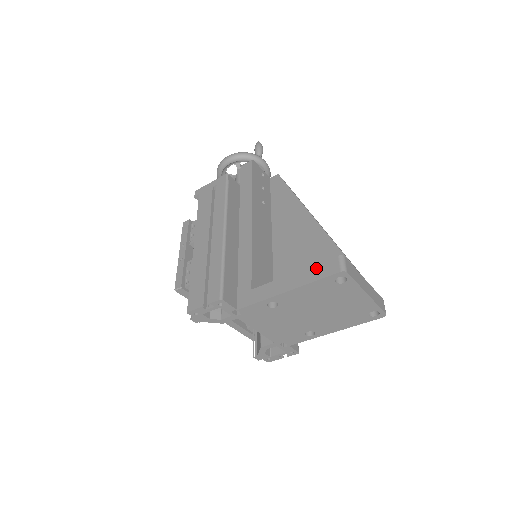
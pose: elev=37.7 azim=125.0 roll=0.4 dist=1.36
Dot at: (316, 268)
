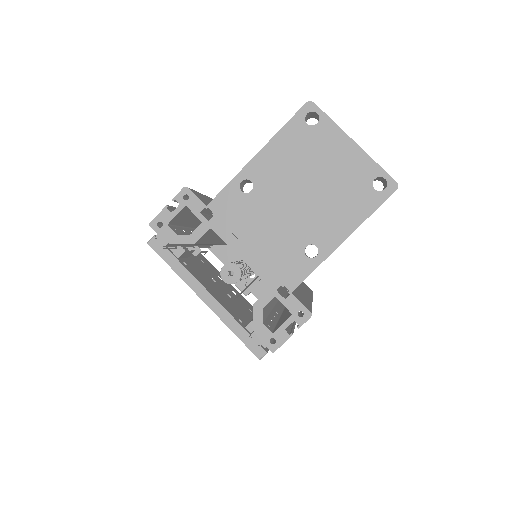
Dot at: occluded
